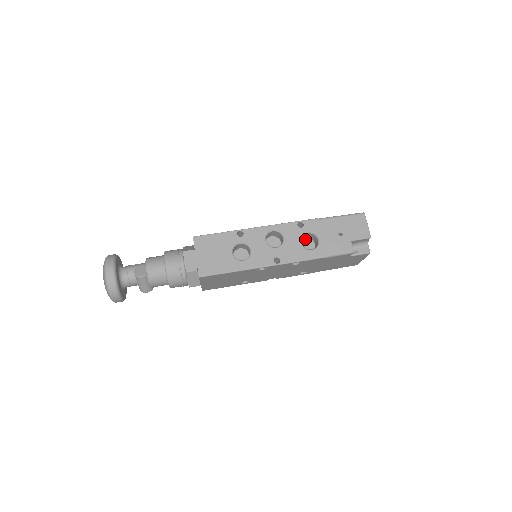
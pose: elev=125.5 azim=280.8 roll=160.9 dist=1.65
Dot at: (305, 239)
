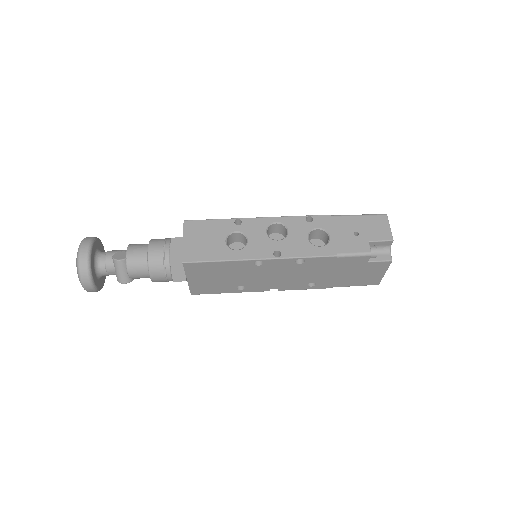
Dot at: (315, 239)
